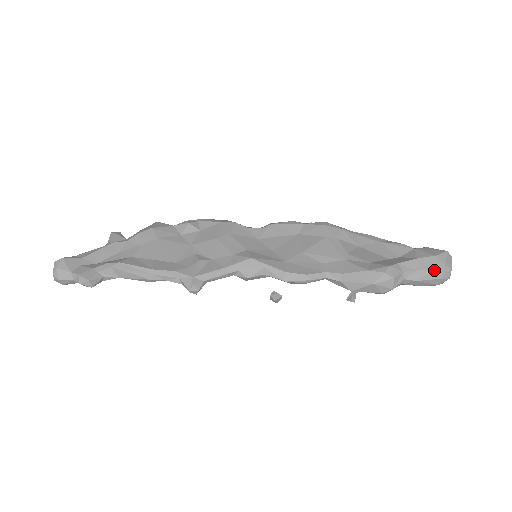
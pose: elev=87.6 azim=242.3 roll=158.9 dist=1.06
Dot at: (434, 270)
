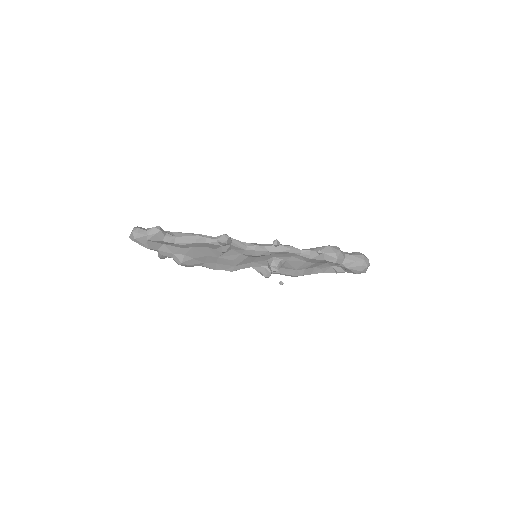
Dot at: (357, 252)
